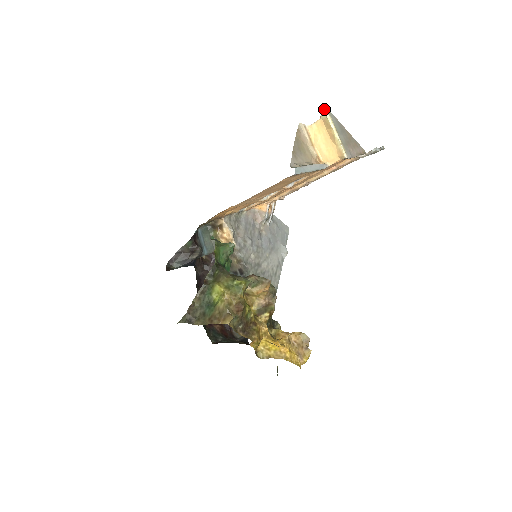
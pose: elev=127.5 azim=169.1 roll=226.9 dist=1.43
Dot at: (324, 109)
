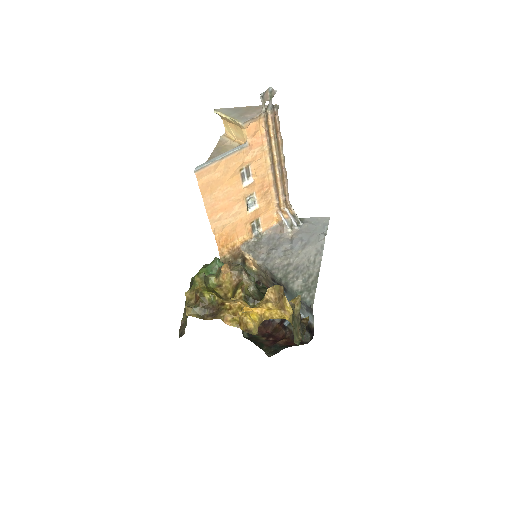
Dot at: (214, 112)
